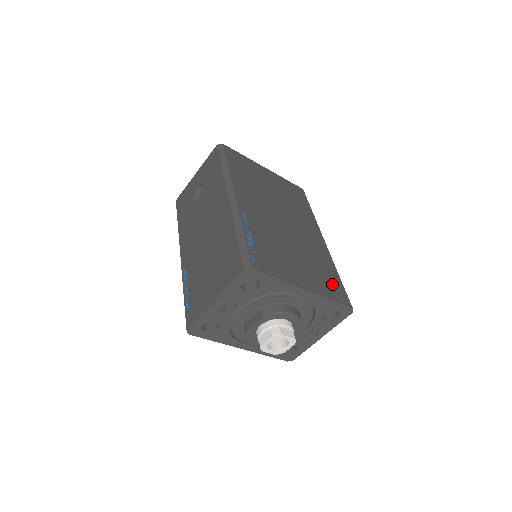
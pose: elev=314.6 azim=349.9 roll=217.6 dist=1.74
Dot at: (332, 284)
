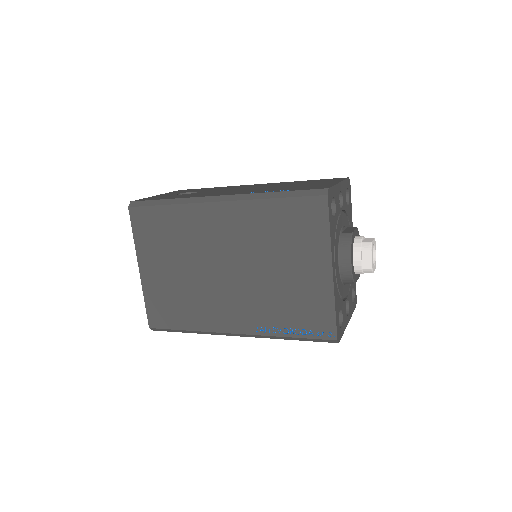
Dot at: occluded
